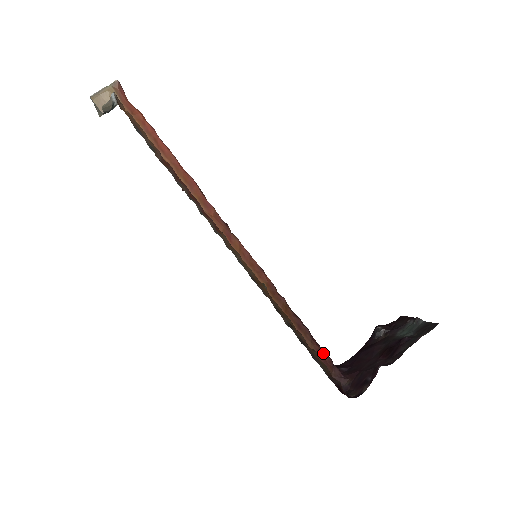
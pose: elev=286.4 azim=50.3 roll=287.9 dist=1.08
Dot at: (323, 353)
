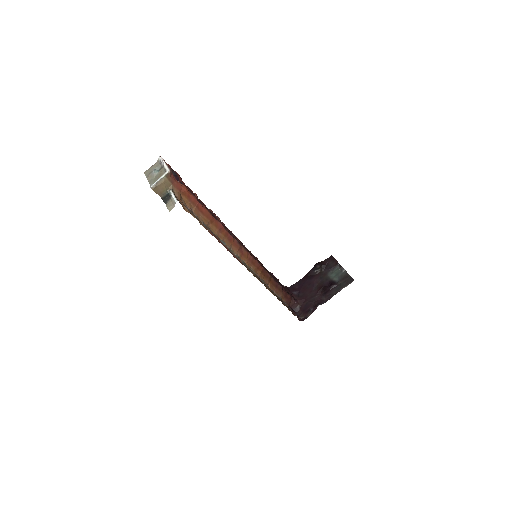
Dot at: (287, 294)
